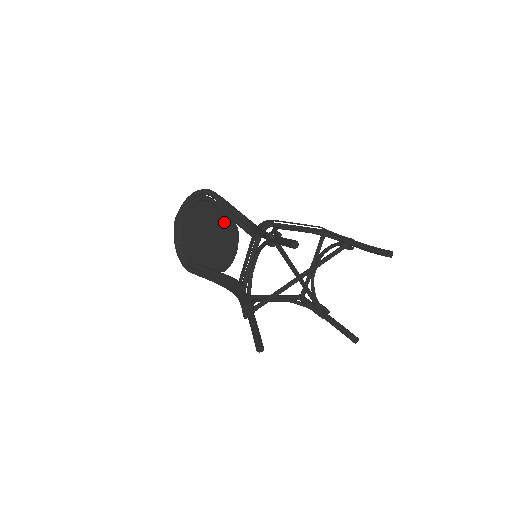
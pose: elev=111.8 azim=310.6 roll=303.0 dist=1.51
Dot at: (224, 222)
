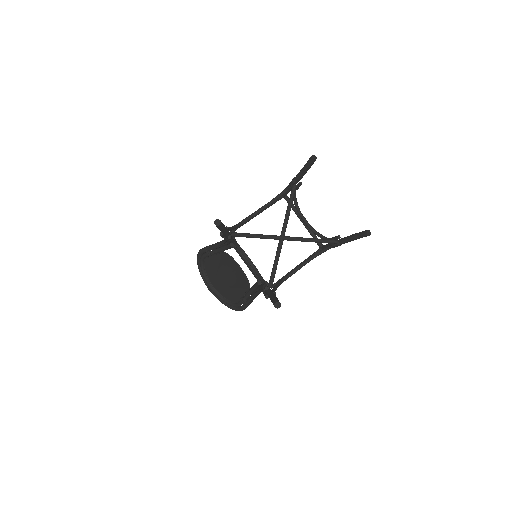
Dot at: (220, 258)
